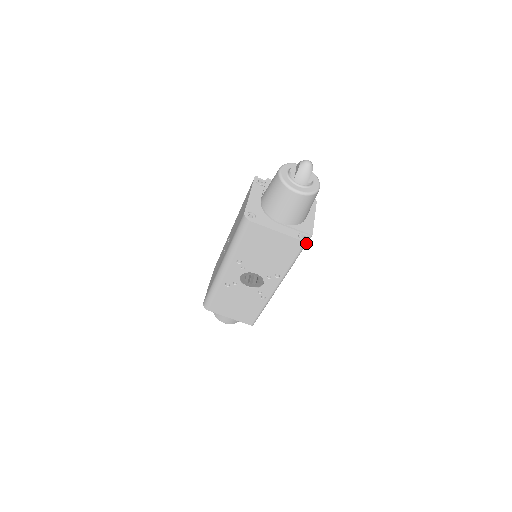
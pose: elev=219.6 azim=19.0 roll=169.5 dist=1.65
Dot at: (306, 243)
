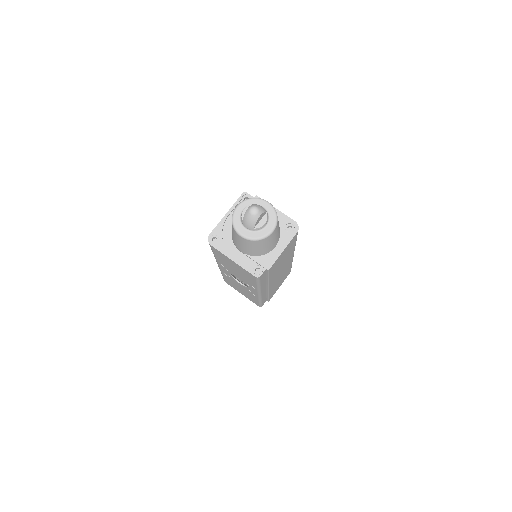
Dot at: (258, 277)
